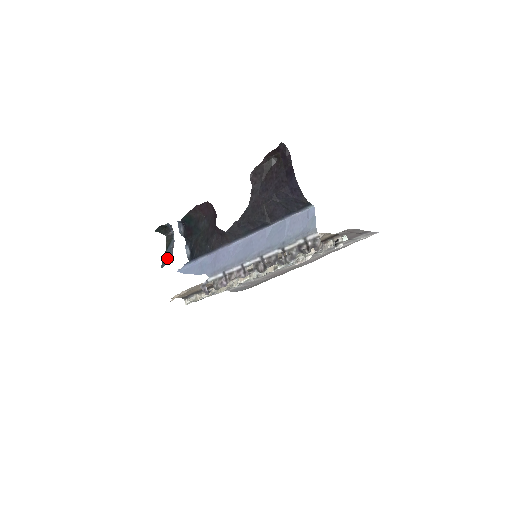
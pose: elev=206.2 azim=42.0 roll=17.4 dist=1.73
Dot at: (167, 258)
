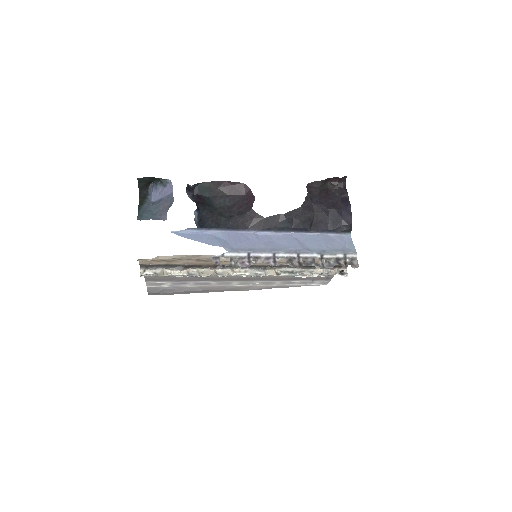
Dot at: (150, 213)
